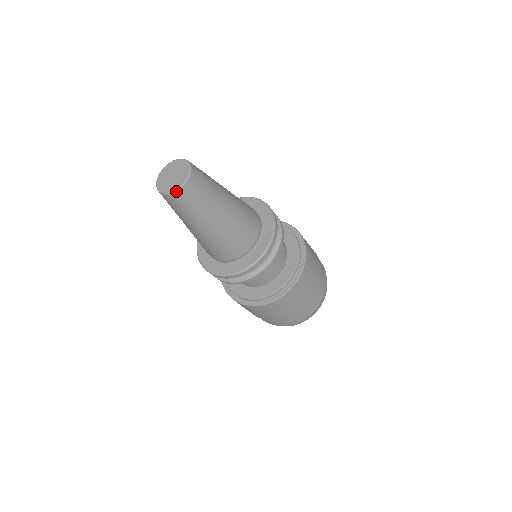
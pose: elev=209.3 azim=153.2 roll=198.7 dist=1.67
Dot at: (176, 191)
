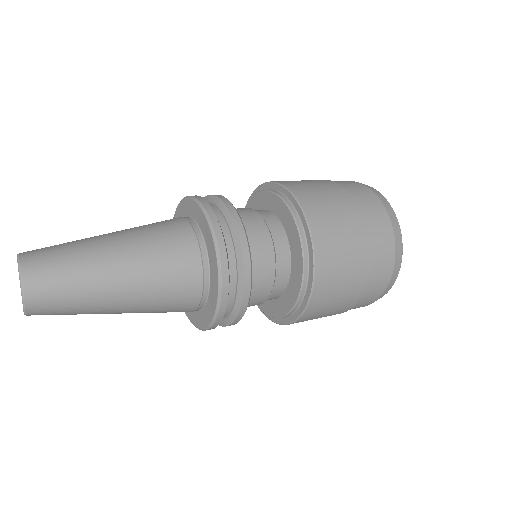
Dot at: occluded
